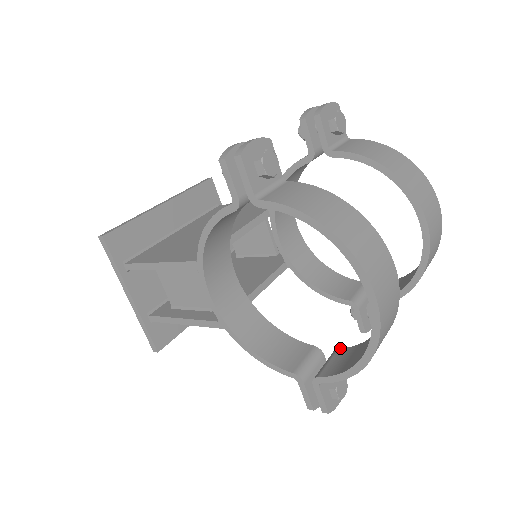
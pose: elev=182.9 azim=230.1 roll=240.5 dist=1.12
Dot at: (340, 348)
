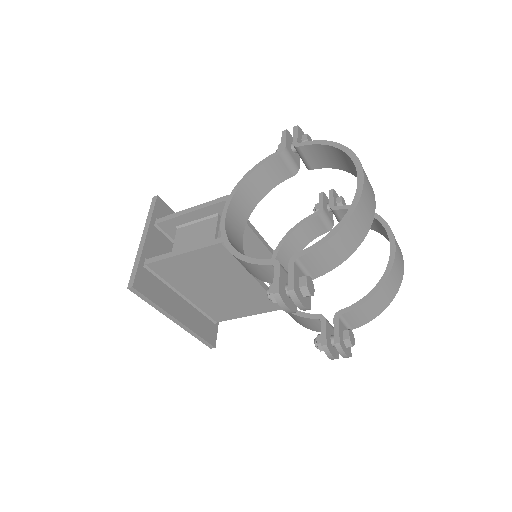
Dot at: occluded
